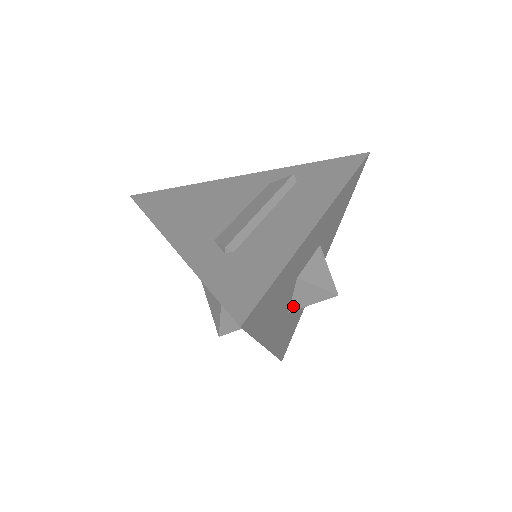
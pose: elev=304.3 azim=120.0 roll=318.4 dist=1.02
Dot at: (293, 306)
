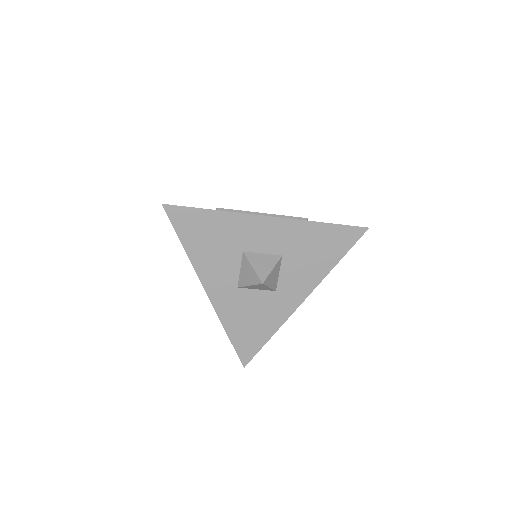
Dot at: (240, 281)
